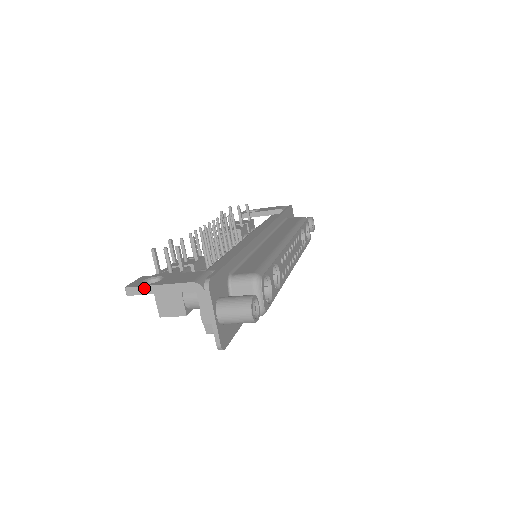
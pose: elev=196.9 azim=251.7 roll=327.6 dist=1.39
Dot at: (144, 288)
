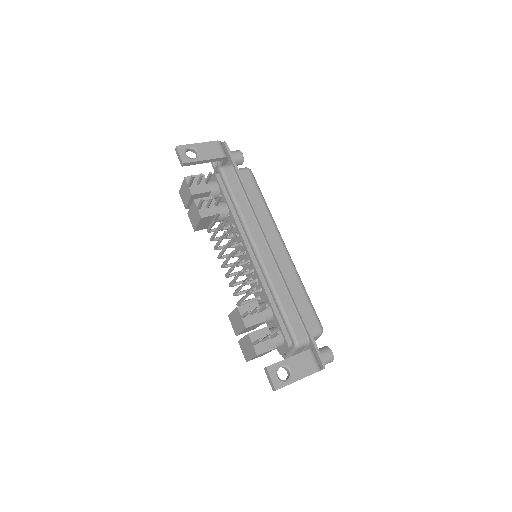
Dot at: occluded
